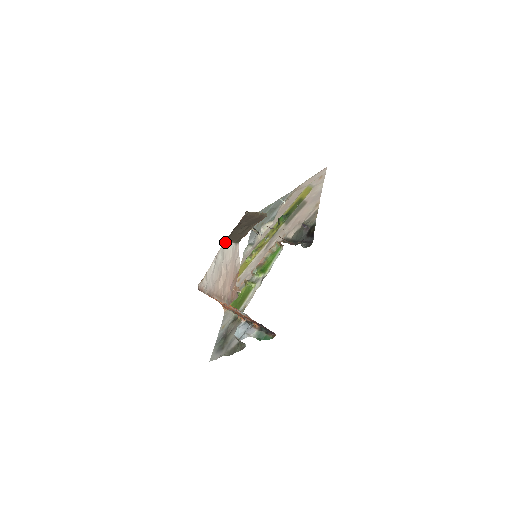
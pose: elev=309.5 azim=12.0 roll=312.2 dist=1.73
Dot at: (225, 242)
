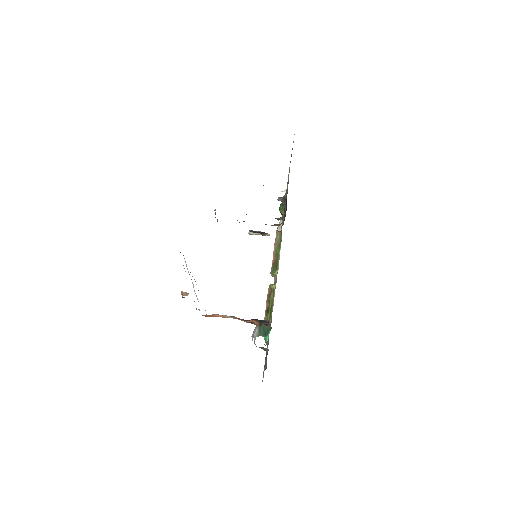
Dot at: occluded
